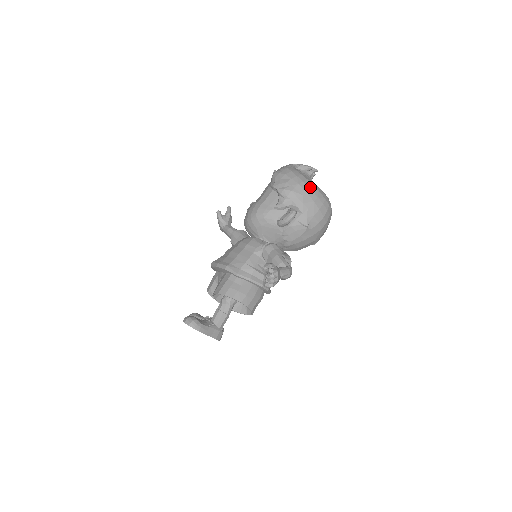
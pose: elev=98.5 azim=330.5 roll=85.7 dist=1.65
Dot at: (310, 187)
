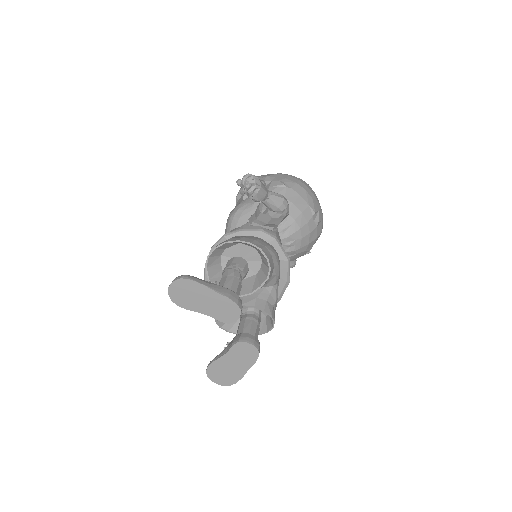
Dot at: occluded
